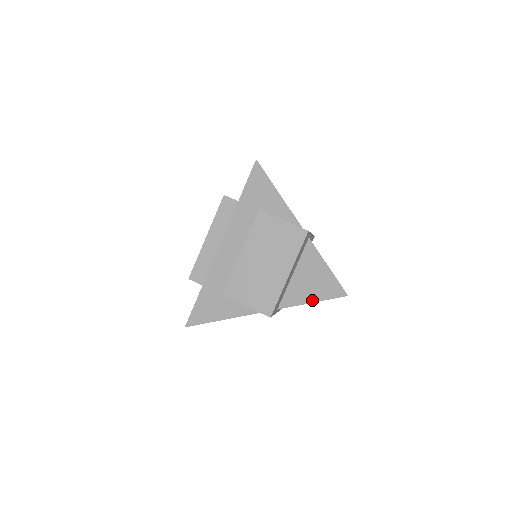
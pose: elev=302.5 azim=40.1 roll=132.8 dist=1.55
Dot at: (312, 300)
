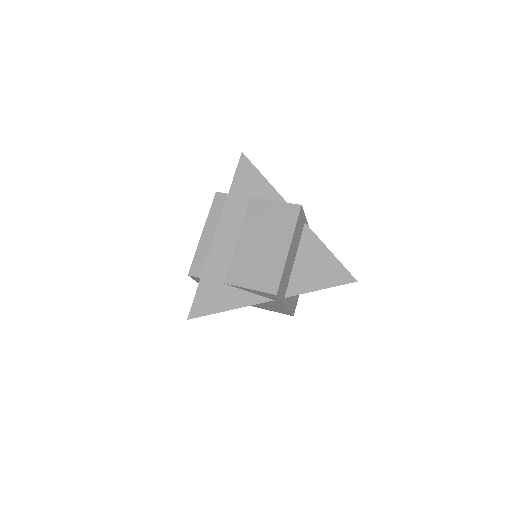
Dot at: (320, 287)
